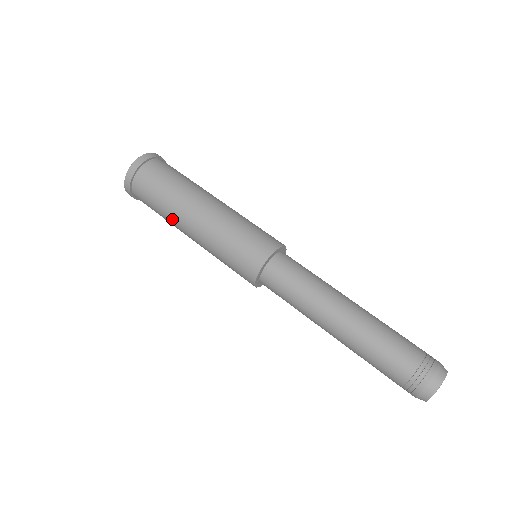
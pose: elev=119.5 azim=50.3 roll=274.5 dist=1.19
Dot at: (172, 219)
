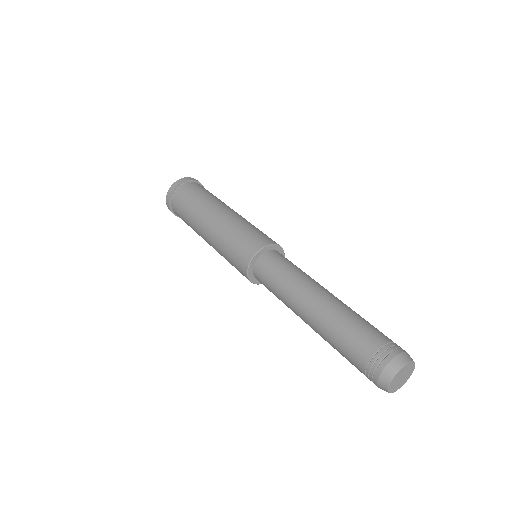
Dot at: (200, 210)
